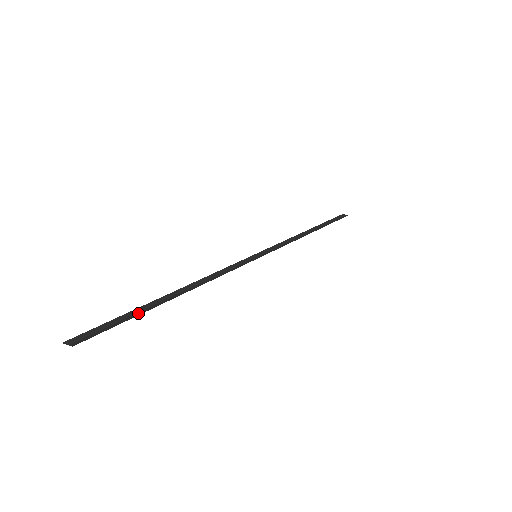
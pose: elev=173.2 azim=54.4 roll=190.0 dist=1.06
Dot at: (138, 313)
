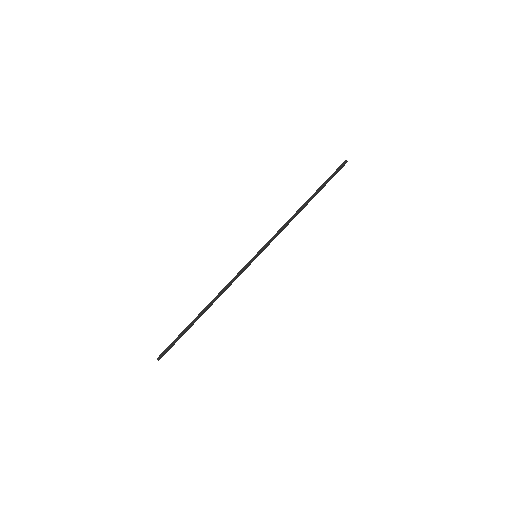
Dot at: (185, 332)
